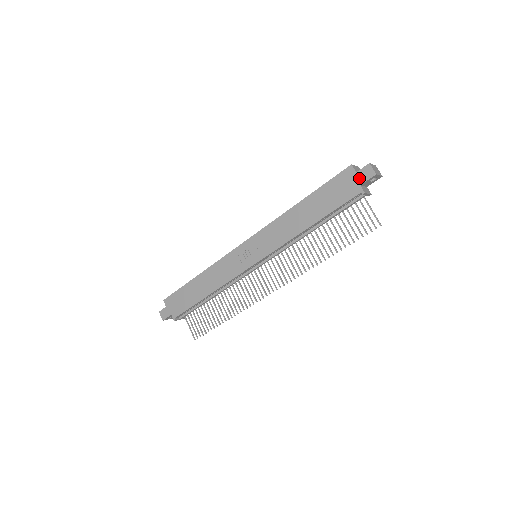
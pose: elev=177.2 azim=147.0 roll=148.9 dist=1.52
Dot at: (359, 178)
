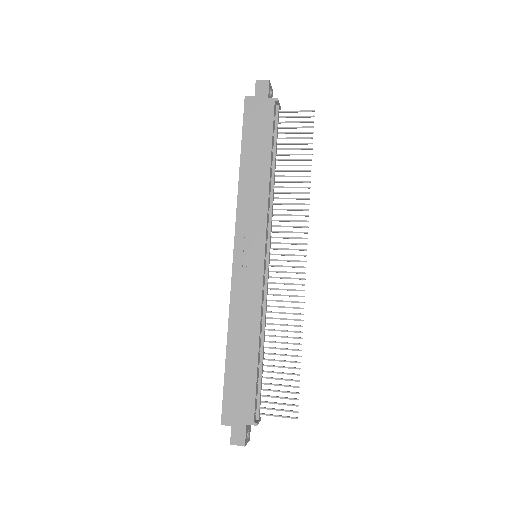
Dot at: (261, 96)
